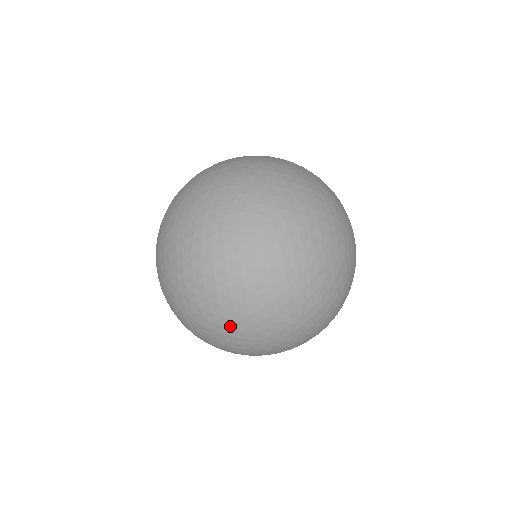
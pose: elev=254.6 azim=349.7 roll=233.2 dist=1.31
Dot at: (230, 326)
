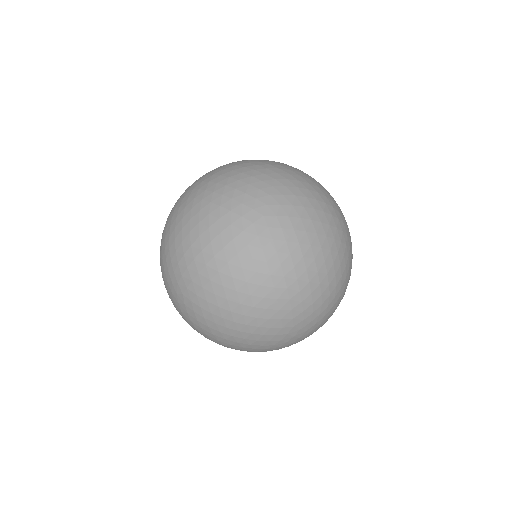
Dot at: (180, 264)
